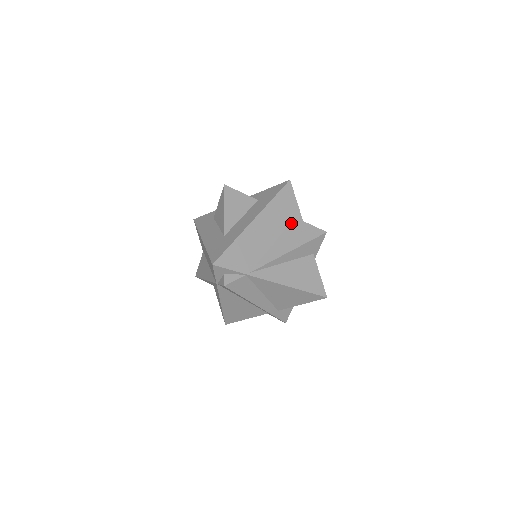
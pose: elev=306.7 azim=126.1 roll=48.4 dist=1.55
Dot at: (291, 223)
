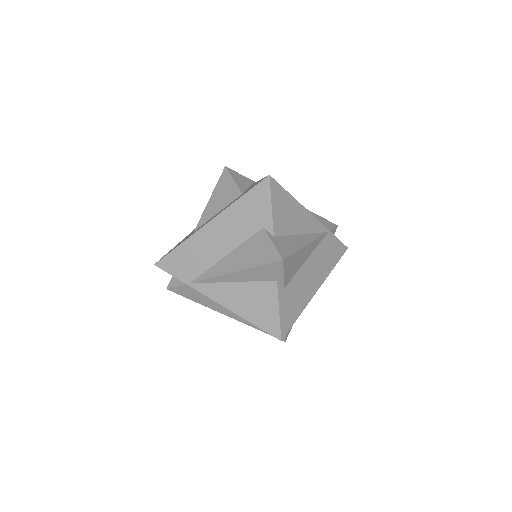
Dot at: (255, 234)
